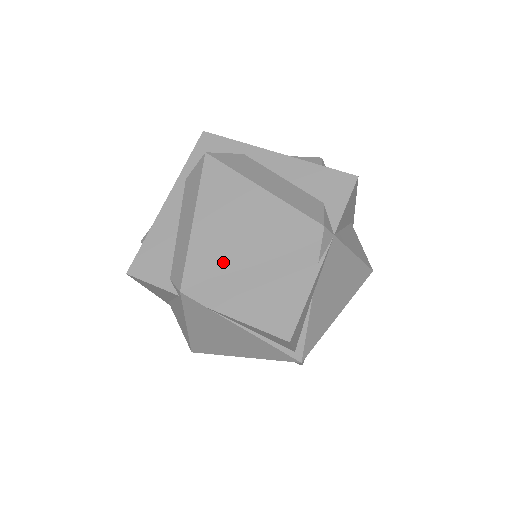
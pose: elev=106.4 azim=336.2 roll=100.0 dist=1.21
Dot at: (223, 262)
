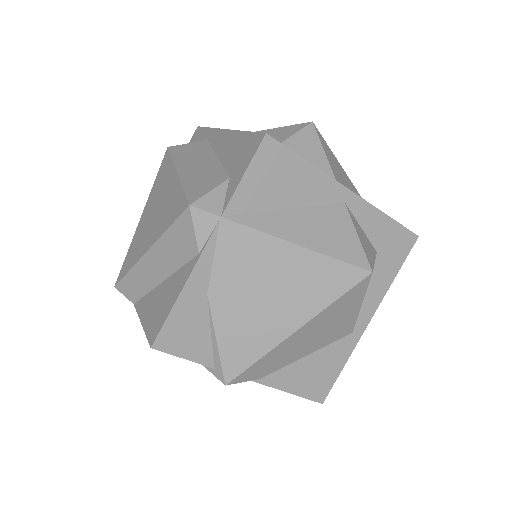
Dot at: (136, 256)
